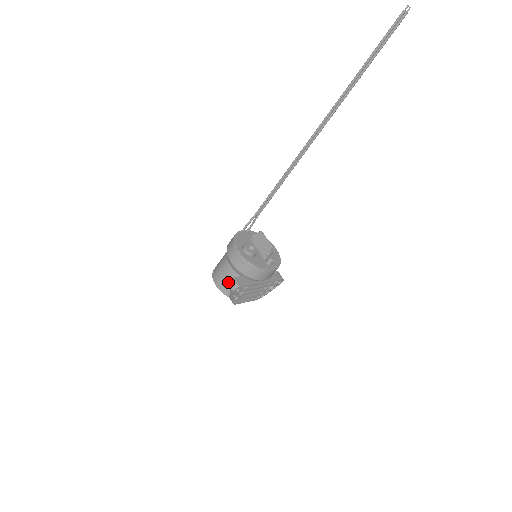
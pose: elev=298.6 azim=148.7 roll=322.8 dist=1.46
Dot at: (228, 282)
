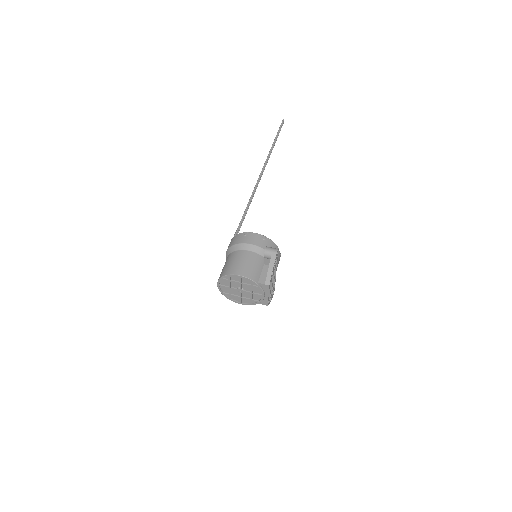
Dot at: (267, 248)
